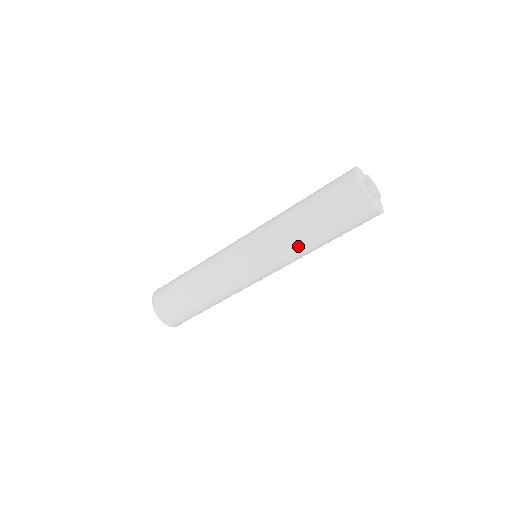
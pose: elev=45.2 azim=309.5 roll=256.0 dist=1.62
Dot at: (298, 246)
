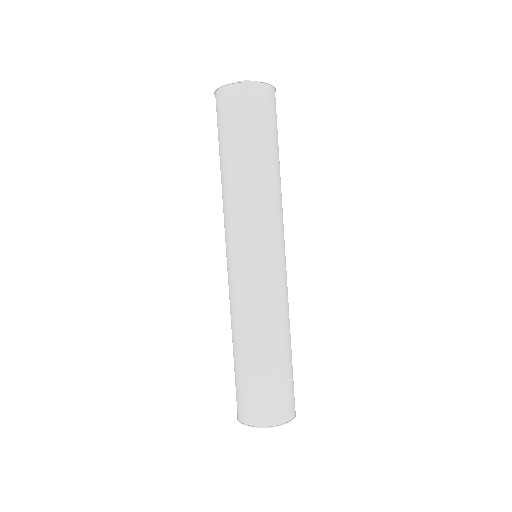
Dot at: (226, 190)
